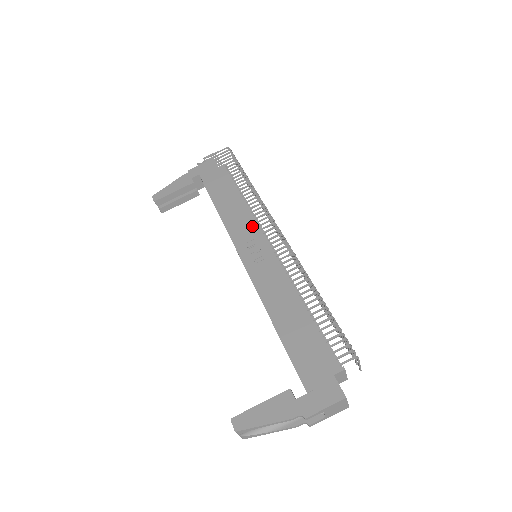
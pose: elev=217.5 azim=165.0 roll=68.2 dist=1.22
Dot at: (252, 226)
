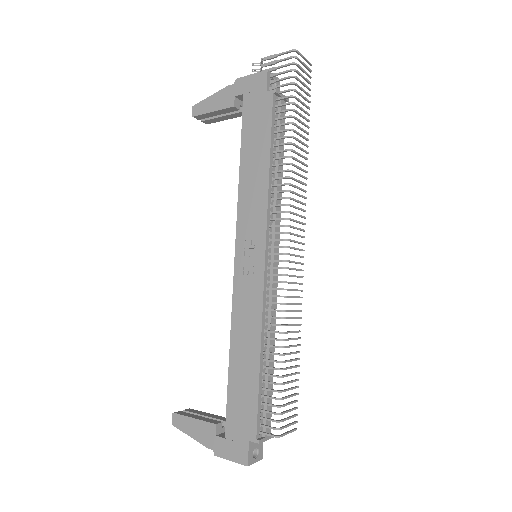
Dot at: (260, 220)
